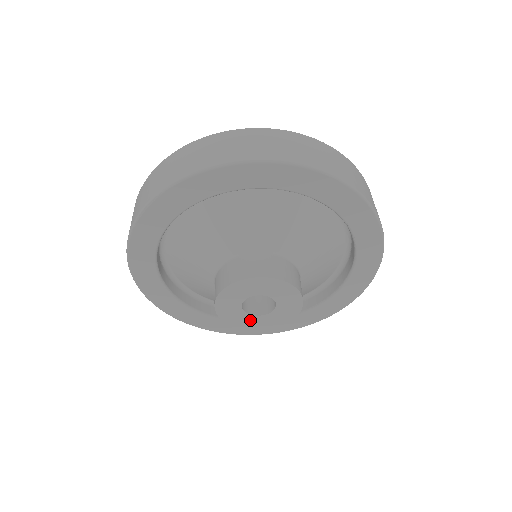
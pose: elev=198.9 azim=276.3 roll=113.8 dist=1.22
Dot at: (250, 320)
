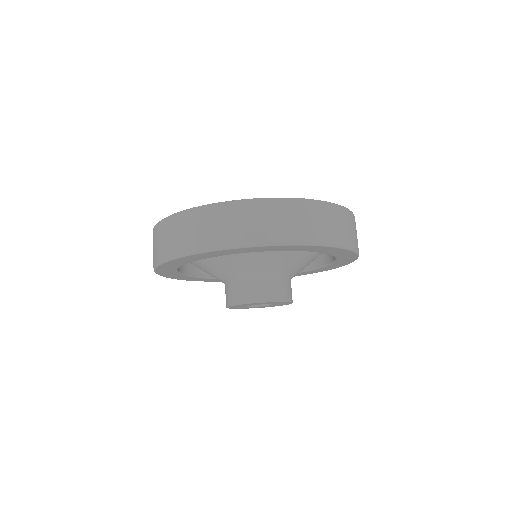
Dot at: (242, 307)
